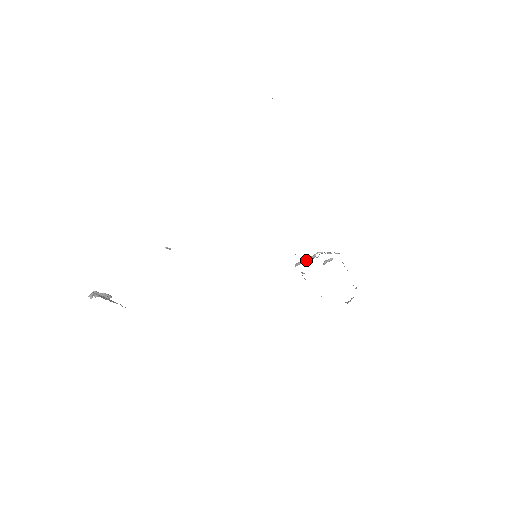
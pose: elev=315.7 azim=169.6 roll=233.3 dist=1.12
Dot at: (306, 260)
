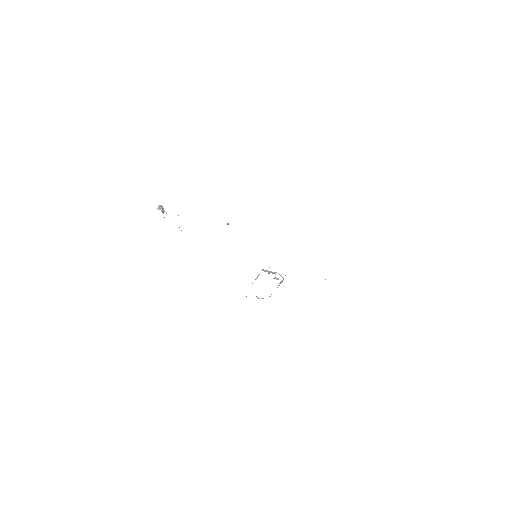
Dot at: (270, 272)
